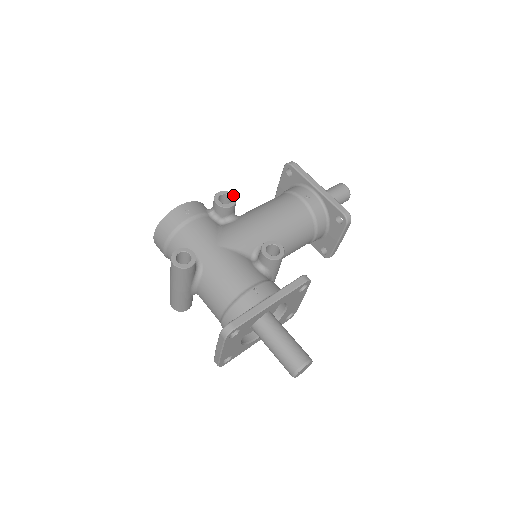
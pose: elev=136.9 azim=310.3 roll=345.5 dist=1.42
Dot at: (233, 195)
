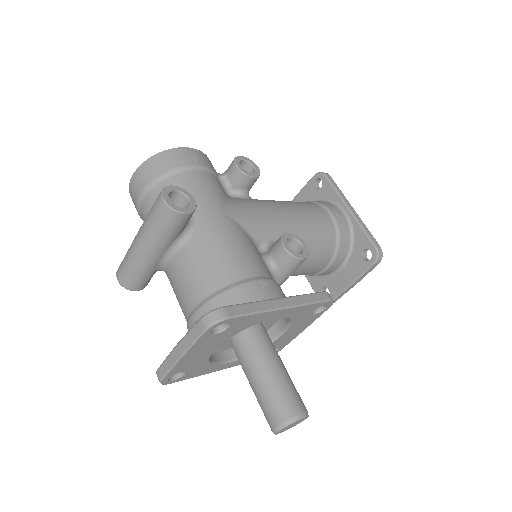
Dot at: (258, 167)
